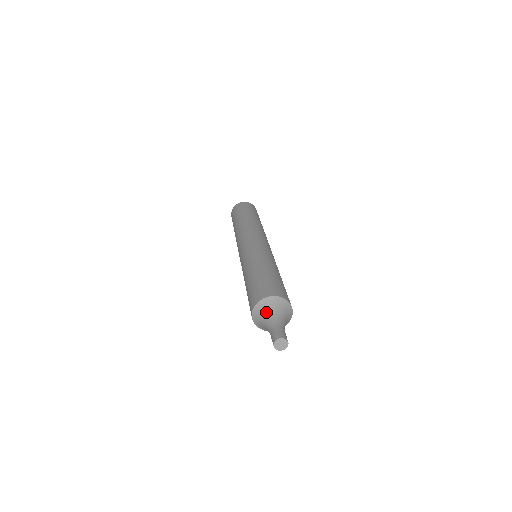
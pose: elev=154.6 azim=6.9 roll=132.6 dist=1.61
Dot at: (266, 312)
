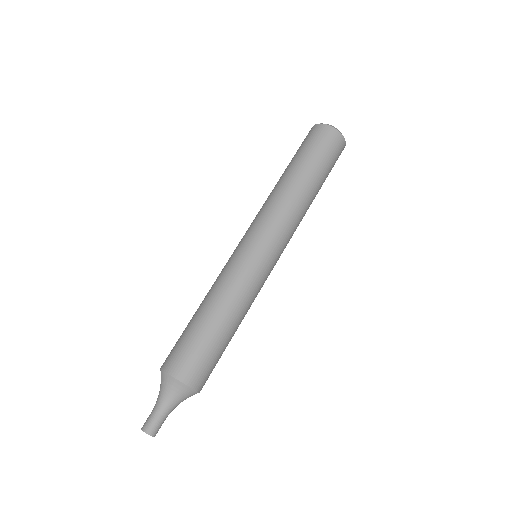
Dot at: (170, 392)
